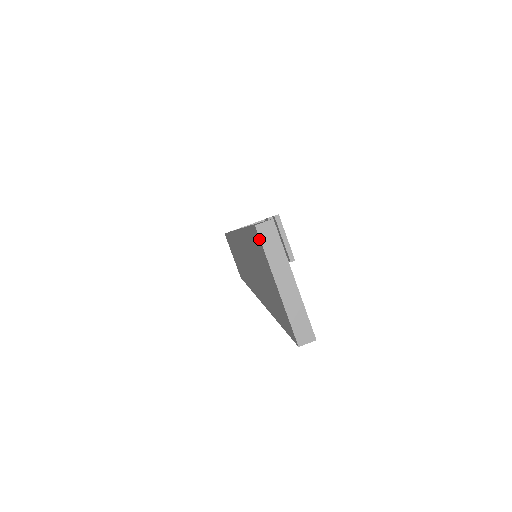
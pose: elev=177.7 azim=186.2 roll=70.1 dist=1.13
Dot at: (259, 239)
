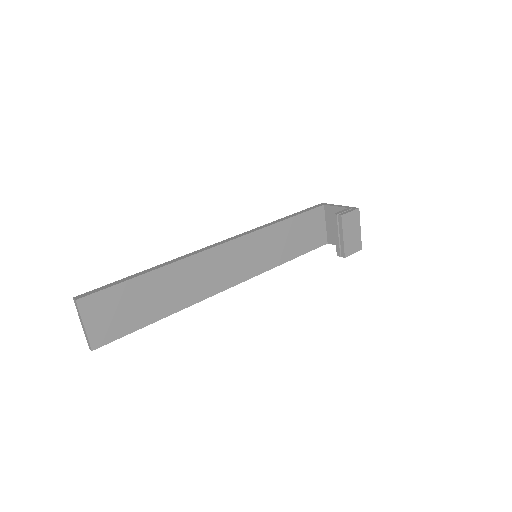
Dot at: occluded
